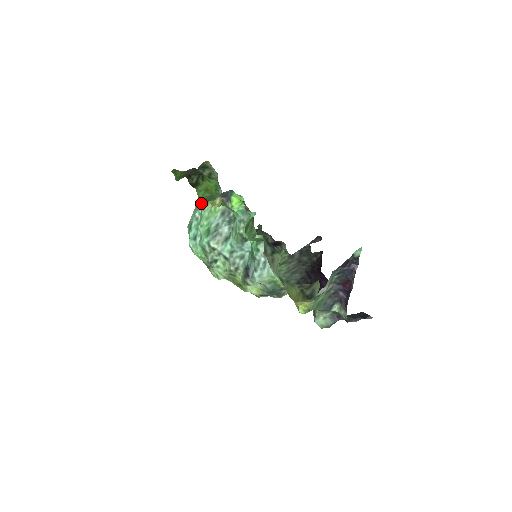
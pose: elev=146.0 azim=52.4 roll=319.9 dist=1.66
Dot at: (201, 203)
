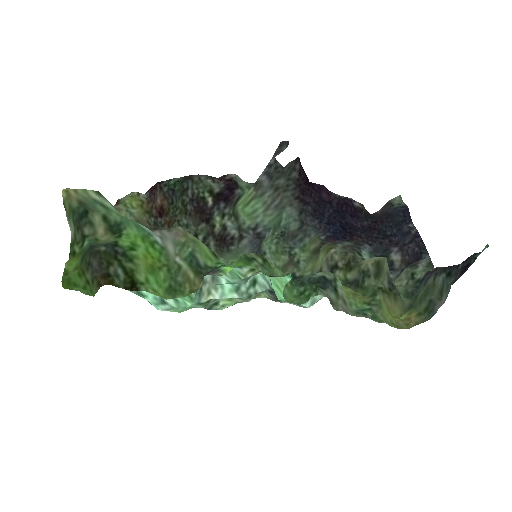
Dot at: occluded
